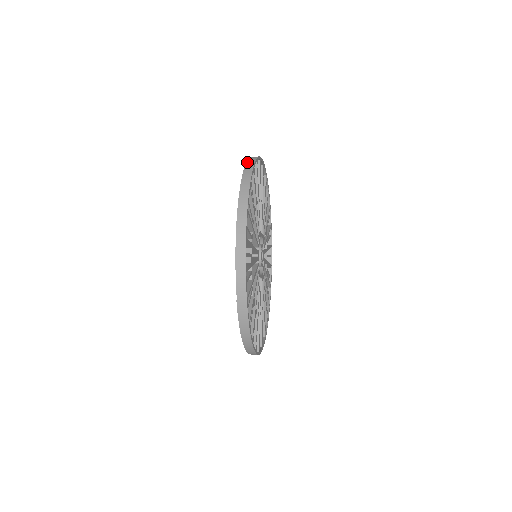
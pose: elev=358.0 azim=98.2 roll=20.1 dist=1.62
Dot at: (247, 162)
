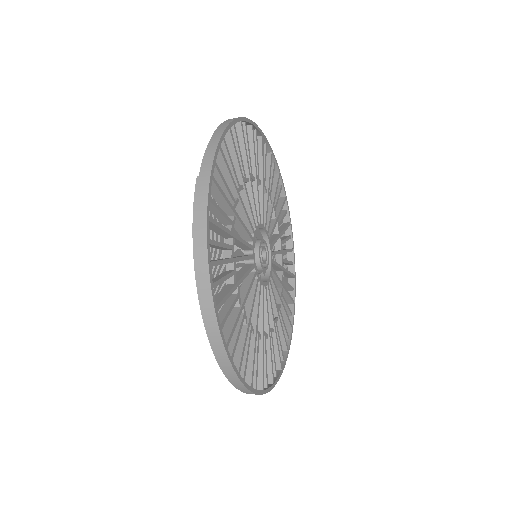
Dot at: occluded
